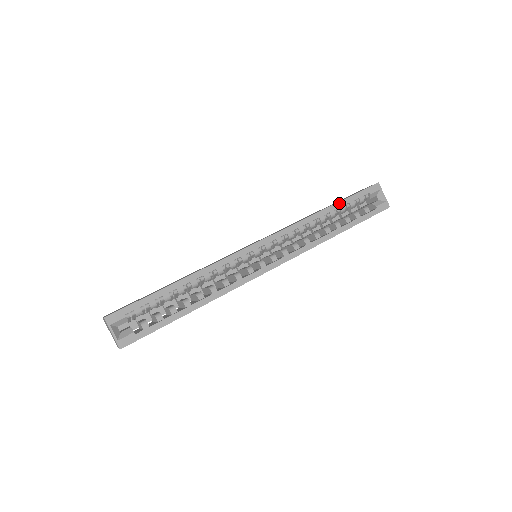
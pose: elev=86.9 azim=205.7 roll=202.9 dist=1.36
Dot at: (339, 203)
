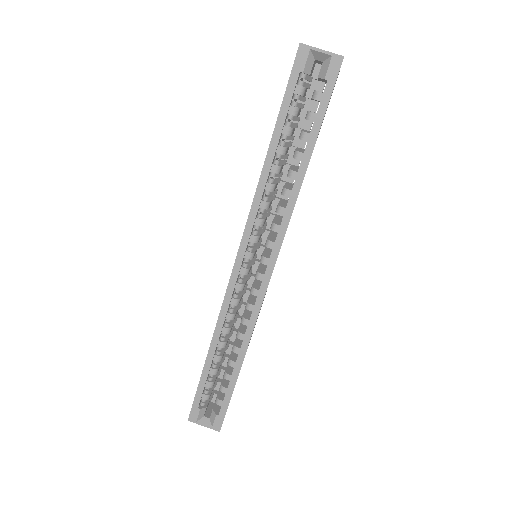
Dot at: (275, 132)
